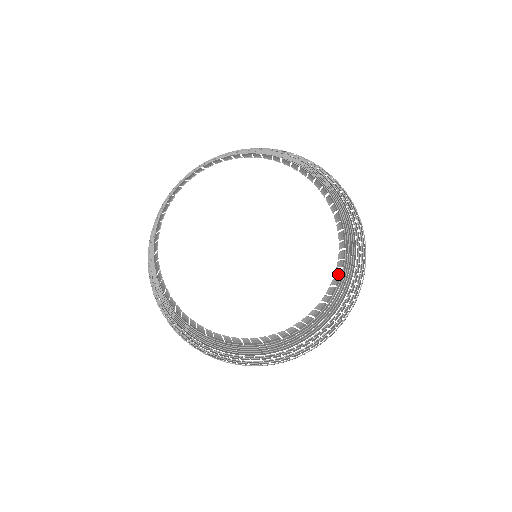
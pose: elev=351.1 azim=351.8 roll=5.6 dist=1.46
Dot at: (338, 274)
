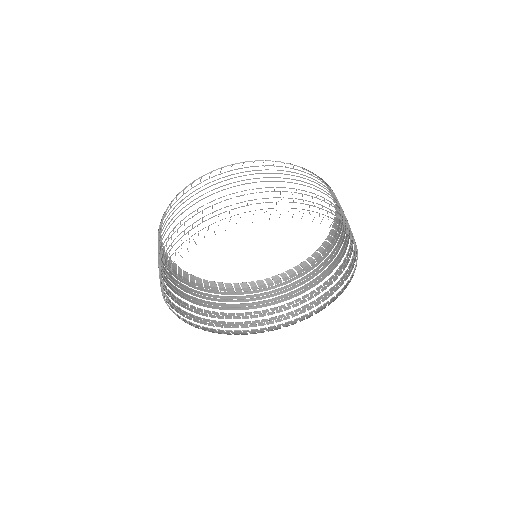
Dot at: (333, 233)
